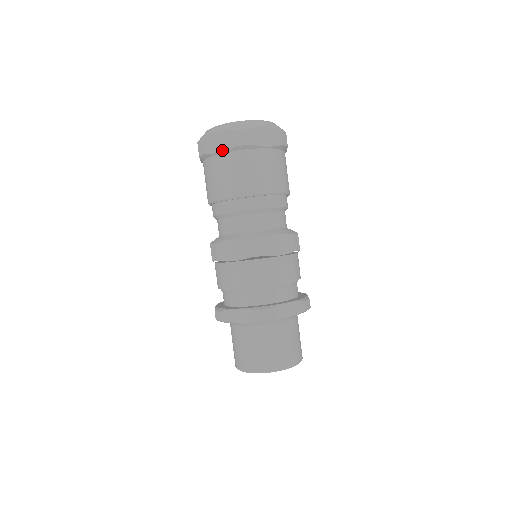
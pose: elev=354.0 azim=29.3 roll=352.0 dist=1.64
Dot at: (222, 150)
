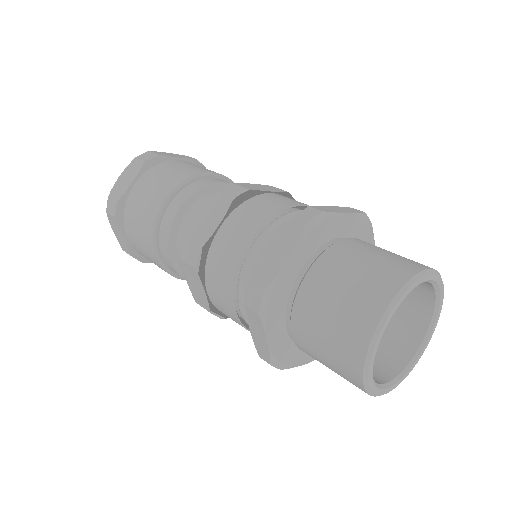
Dot at: (133, 179)
